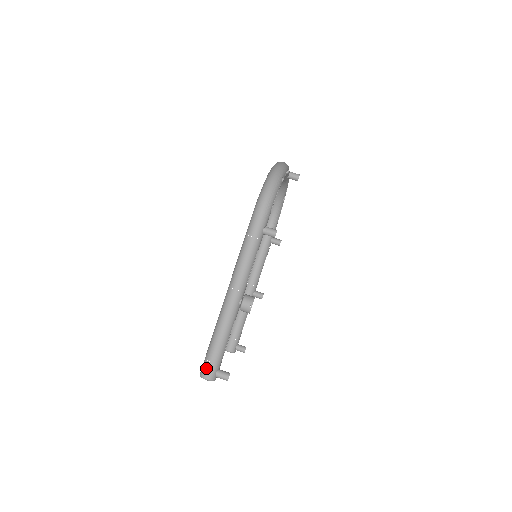
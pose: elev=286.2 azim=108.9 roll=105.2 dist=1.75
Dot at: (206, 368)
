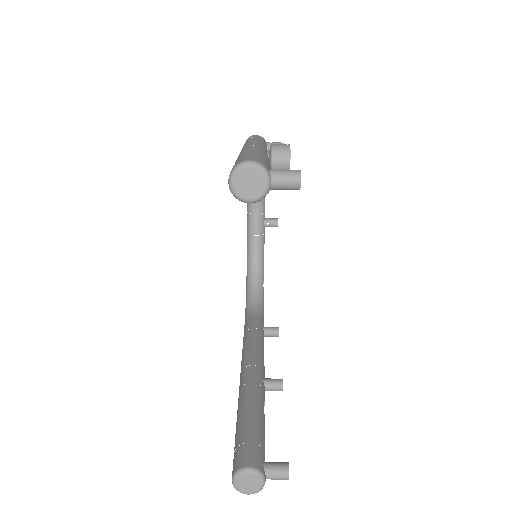
Dot at: (242, 159)
